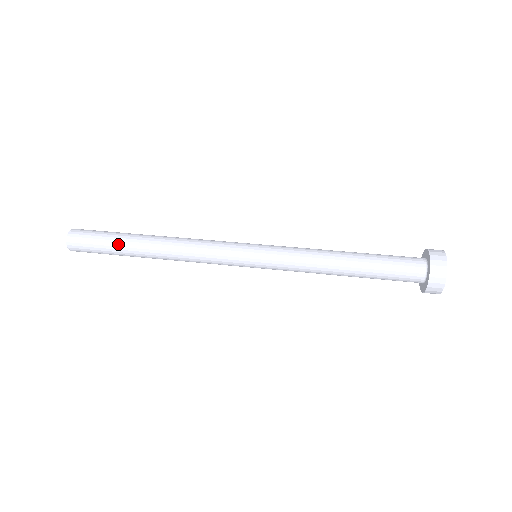
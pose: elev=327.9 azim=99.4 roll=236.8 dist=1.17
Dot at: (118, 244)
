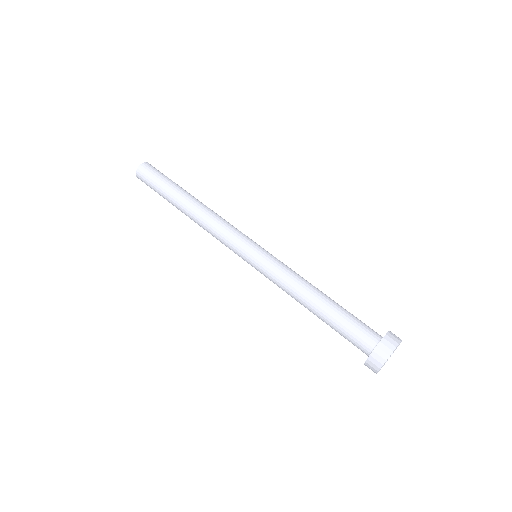
Dot at: (167, 191)
